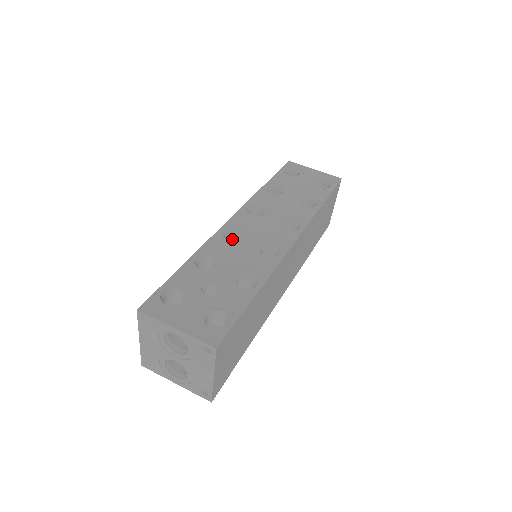
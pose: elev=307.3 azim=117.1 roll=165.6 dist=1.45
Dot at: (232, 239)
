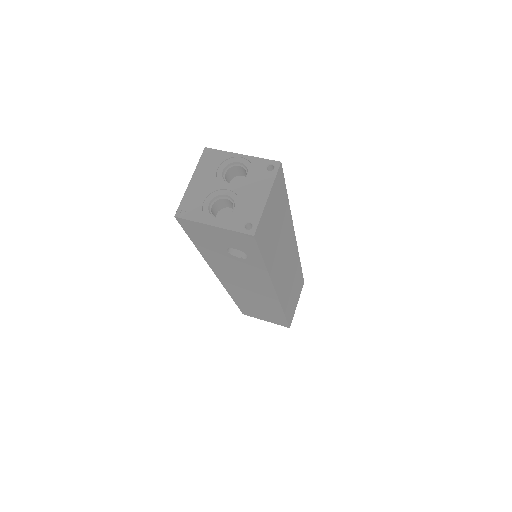
Dot at: occluded
